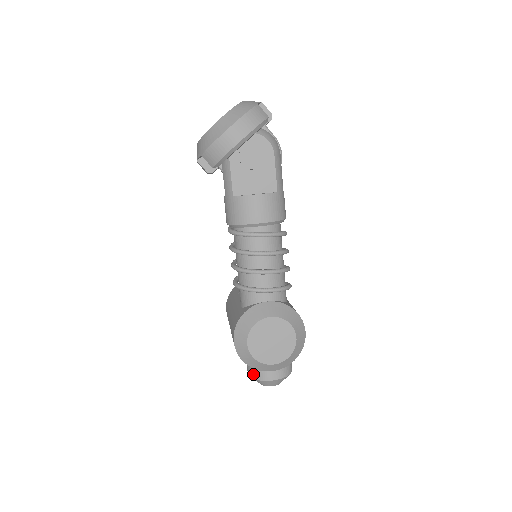
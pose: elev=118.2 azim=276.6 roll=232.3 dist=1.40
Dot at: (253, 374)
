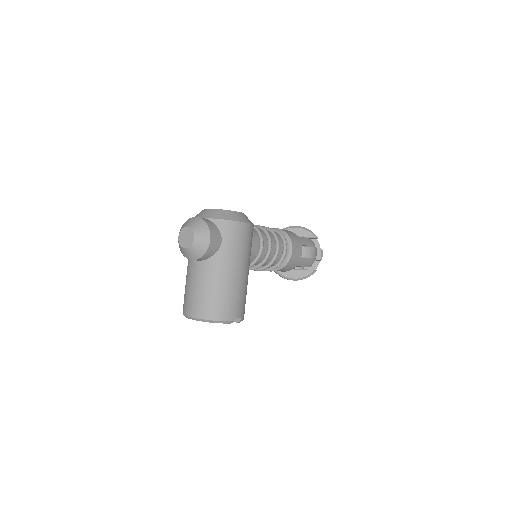
Dot at: occluded
